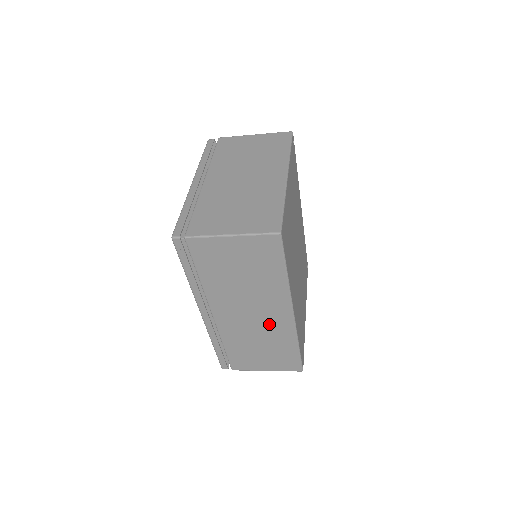
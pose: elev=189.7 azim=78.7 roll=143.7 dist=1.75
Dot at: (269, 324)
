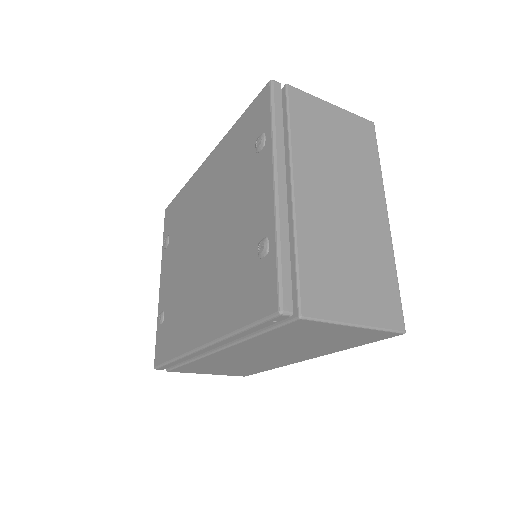
Dot at: (270, 361)
